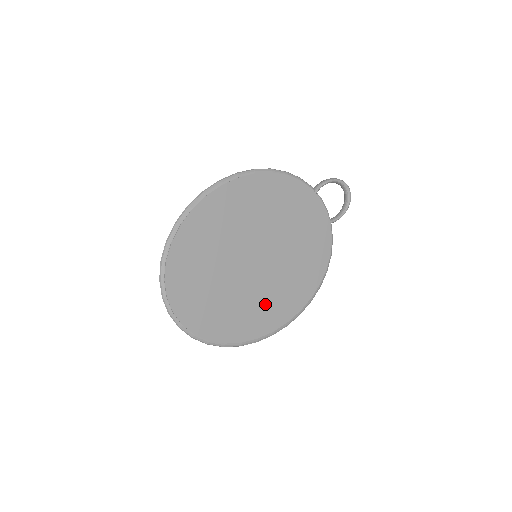
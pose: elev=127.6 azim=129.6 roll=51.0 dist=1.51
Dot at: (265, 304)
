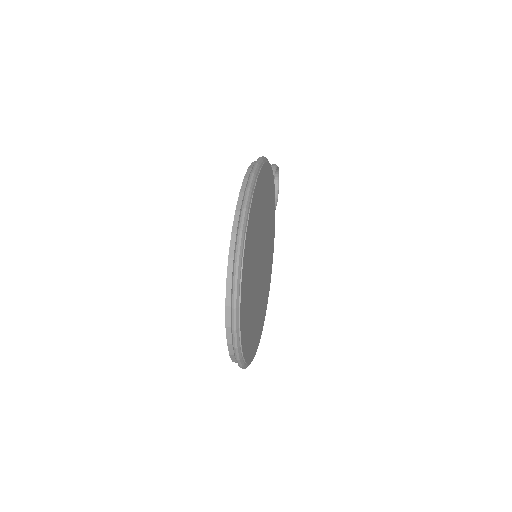
Dot at: (261, 306)
